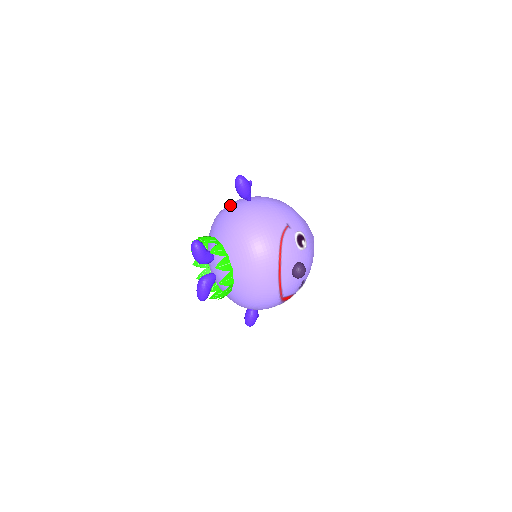
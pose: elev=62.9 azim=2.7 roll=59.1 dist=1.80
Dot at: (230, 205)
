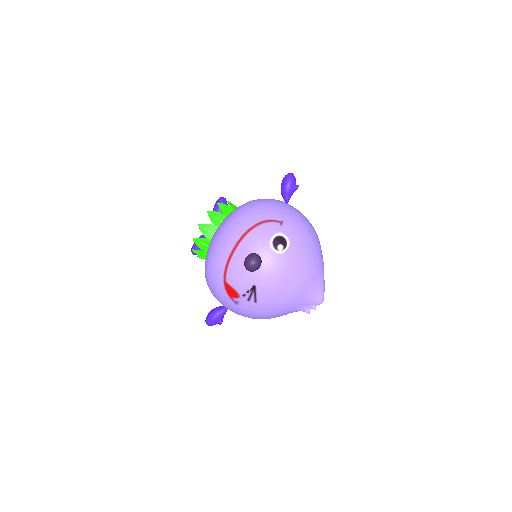
Dot at: occluded
